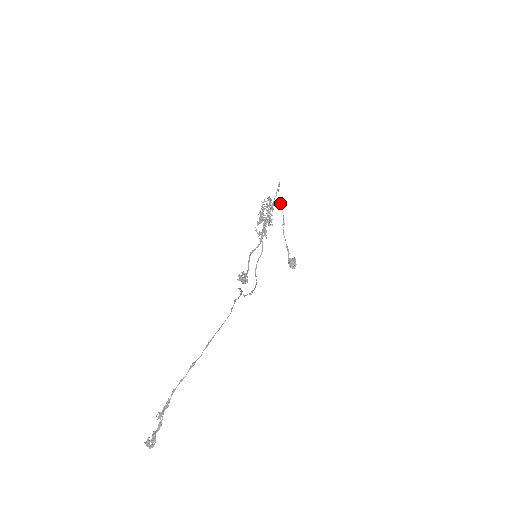
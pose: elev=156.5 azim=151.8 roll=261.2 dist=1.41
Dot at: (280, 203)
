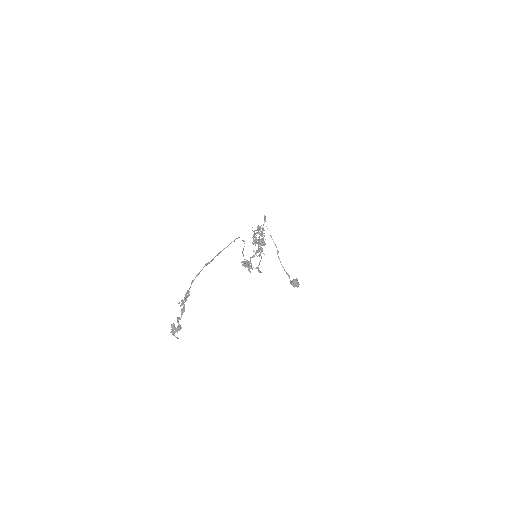
Dot at: (270, 235)
